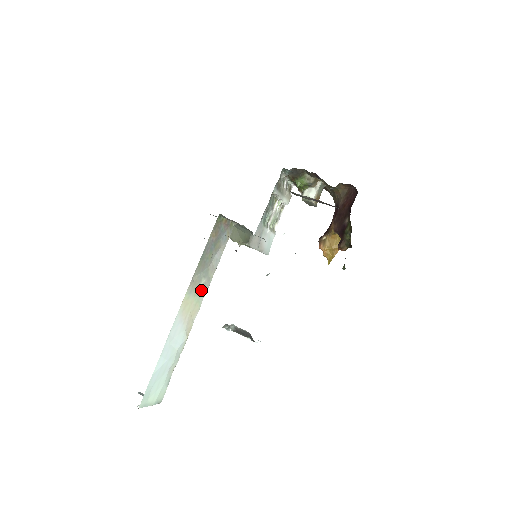
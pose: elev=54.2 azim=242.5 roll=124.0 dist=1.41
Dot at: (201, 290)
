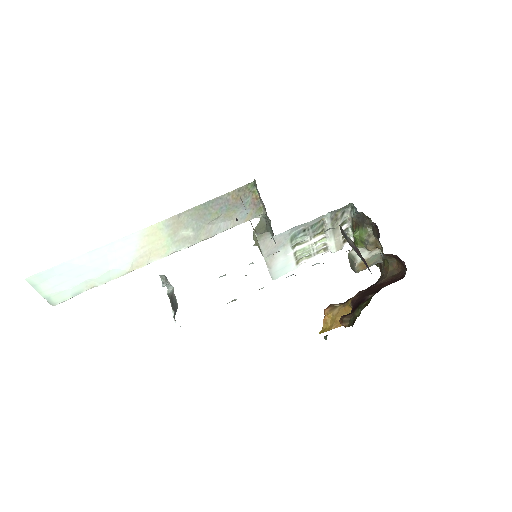
Dot at: (180, 239)
